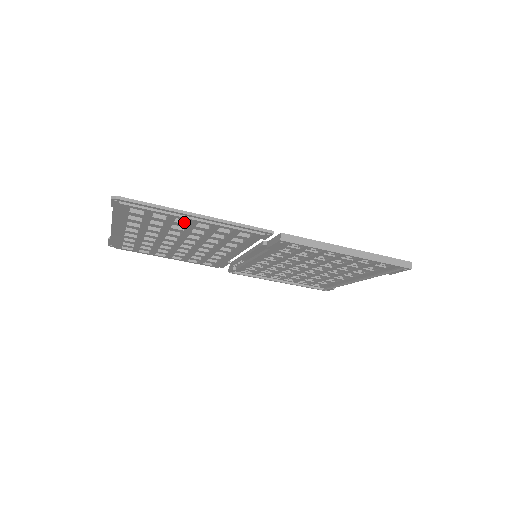
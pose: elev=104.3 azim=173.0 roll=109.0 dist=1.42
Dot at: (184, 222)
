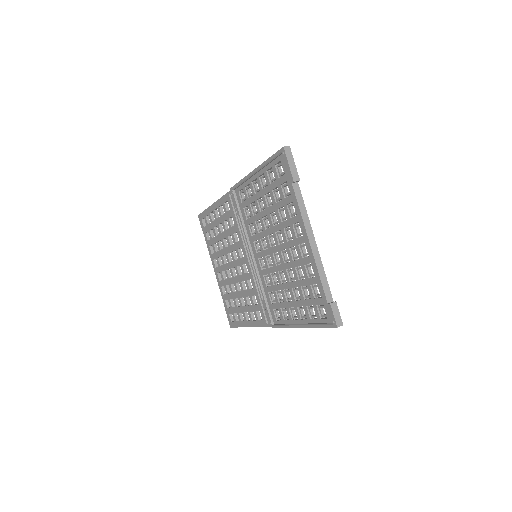
Dot at: (215, 220)
